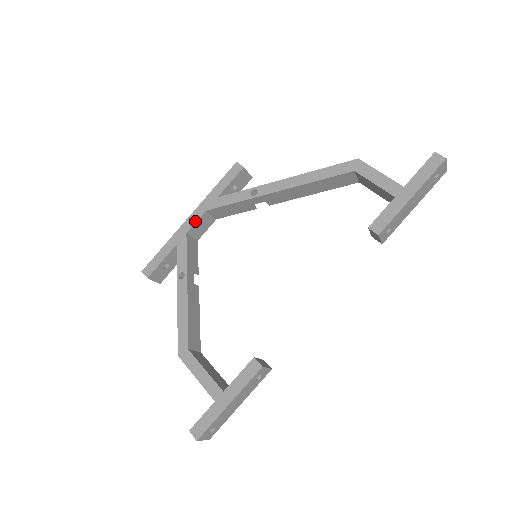
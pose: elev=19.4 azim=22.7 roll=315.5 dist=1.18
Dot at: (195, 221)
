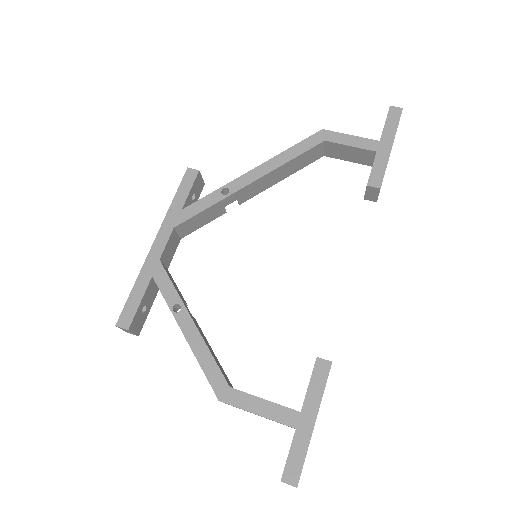
Dot at: (165, 243)
